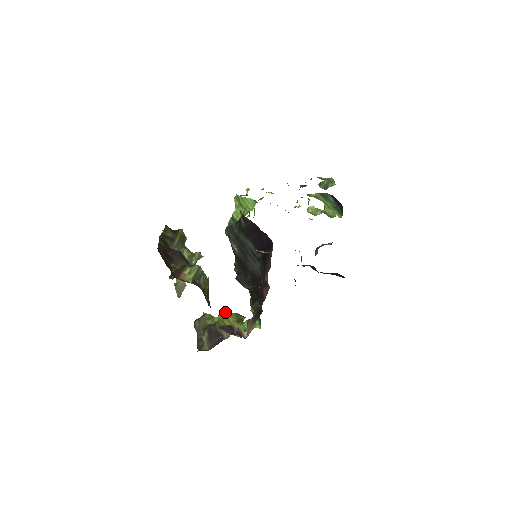
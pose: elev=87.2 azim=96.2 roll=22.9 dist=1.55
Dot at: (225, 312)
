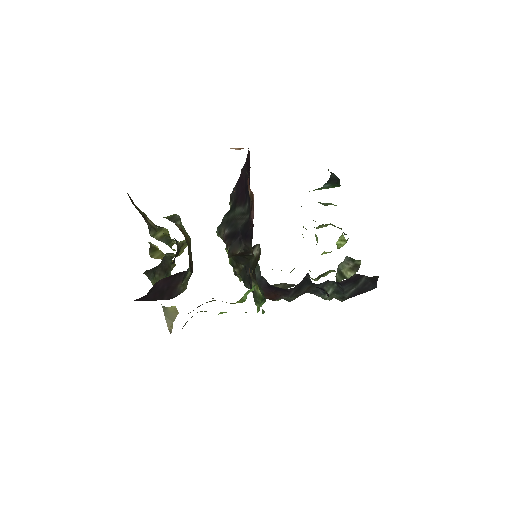
Dot at: (222, 312)
